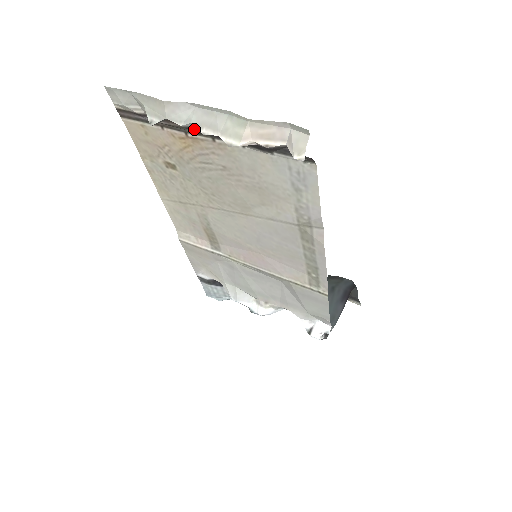
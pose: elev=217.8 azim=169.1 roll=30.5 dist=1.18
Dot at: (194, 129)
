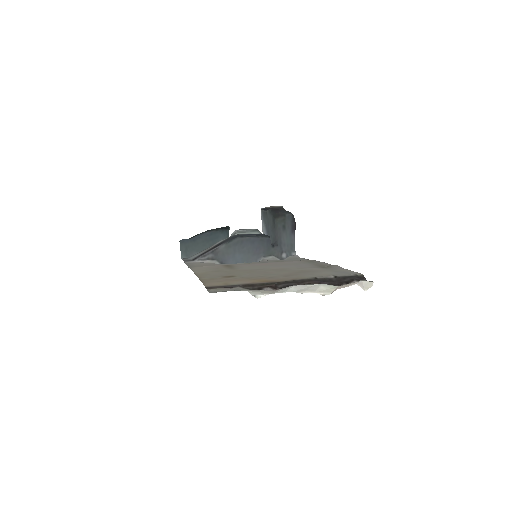
Dot at: (284, 284)
